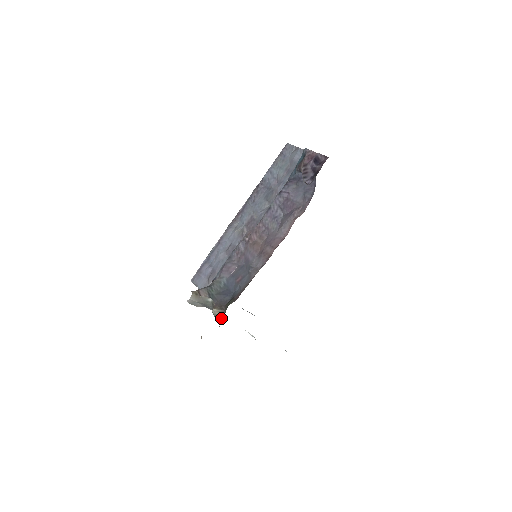
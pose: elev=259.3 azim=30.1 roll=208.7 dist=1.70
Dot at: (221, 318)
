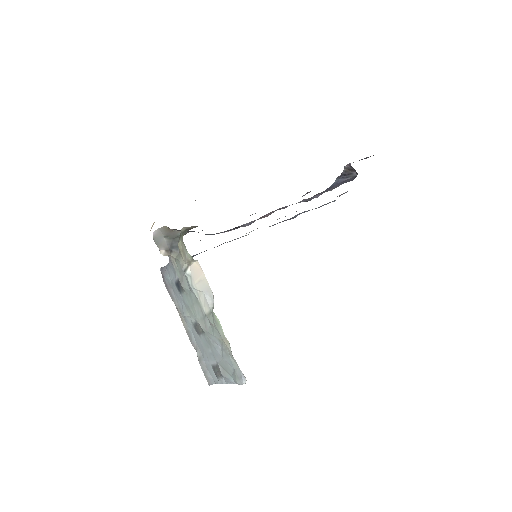
Dot at: (190, 229)
